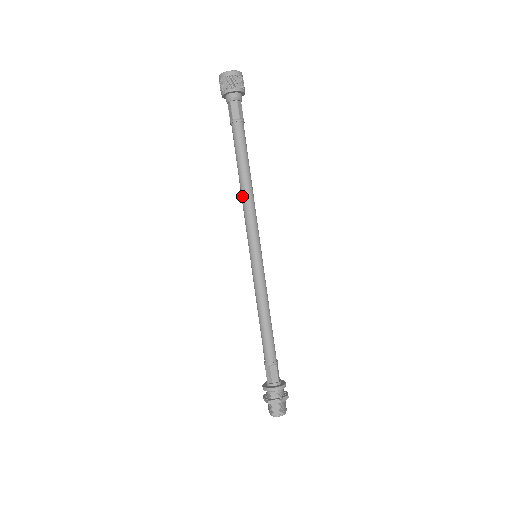
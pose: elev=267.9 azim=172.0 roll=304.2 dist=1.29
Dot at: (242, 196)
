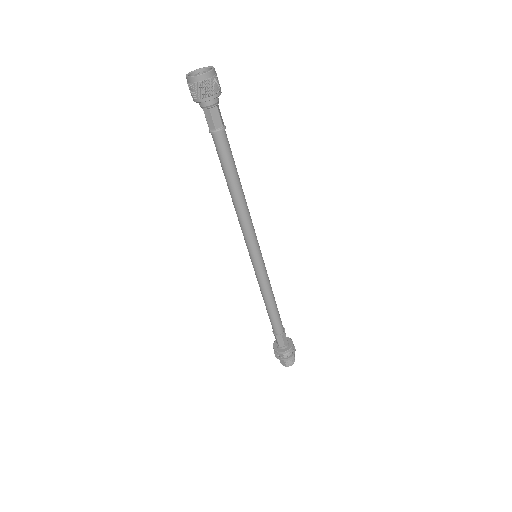
Dot at: occluded
